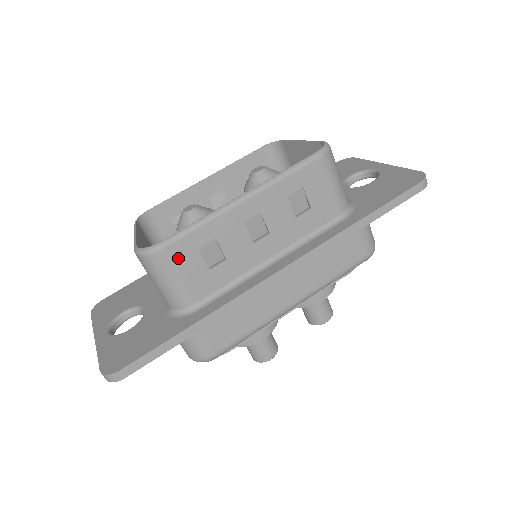
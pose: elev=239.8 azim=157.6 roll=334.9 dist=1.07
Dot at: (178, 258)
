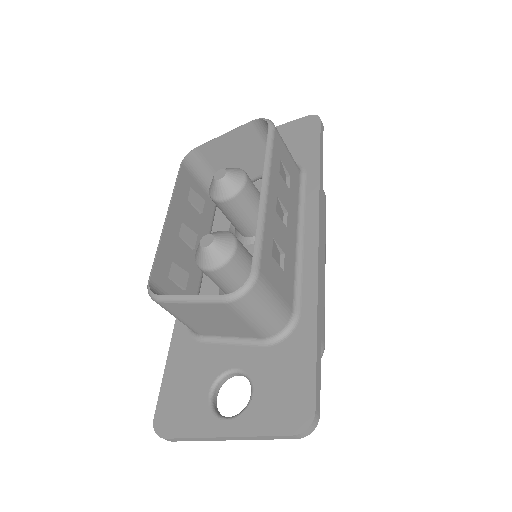
Dot at: (268, 274)
